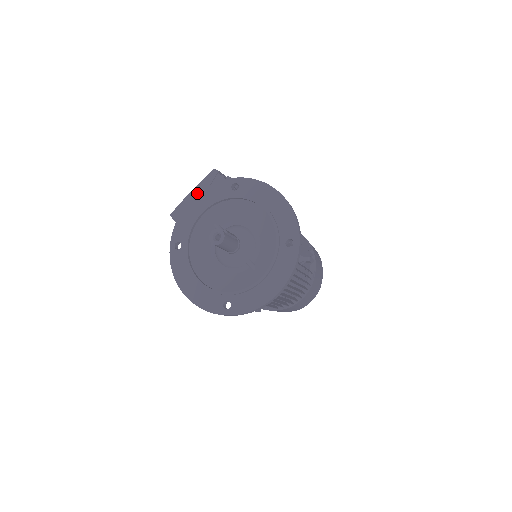
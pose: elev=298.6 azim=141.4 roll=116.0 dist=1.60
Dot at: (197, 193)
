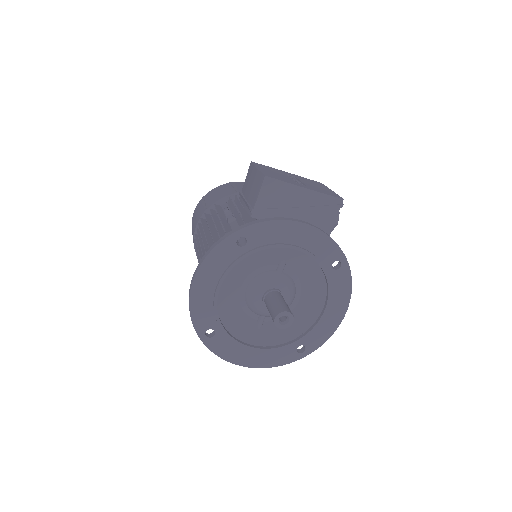
Dot at: (308, 198)
